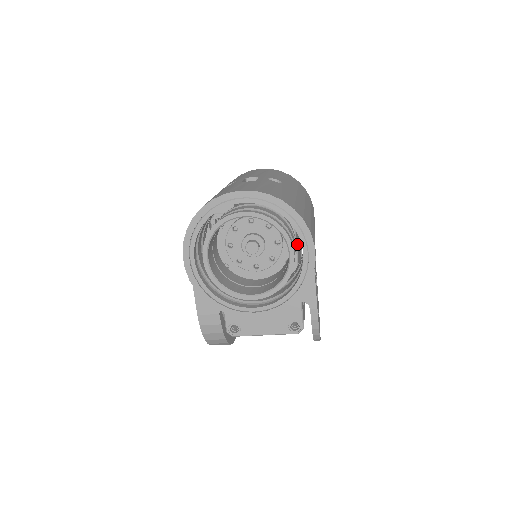
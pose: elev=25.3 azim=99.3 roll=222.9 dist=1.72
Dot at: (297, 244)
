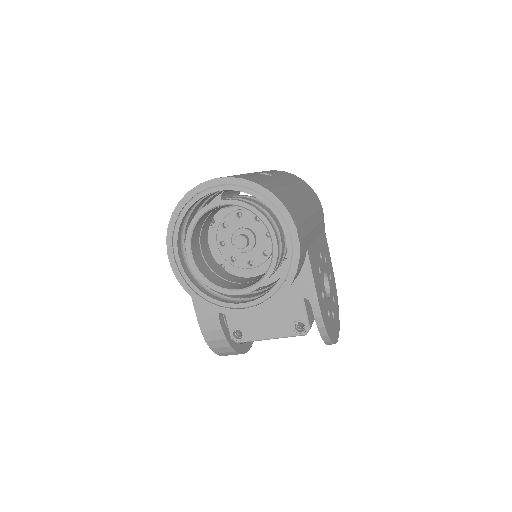
Dot at: occluded
